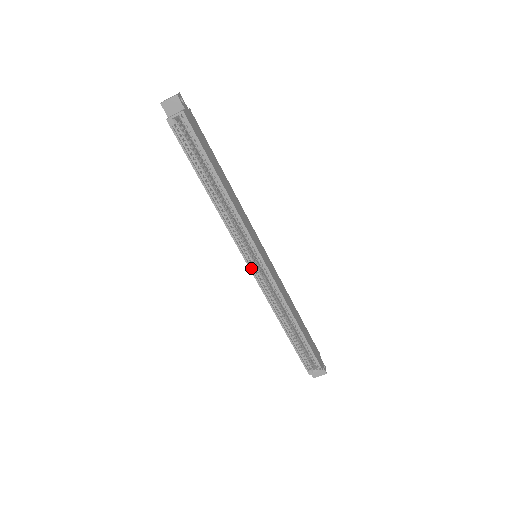
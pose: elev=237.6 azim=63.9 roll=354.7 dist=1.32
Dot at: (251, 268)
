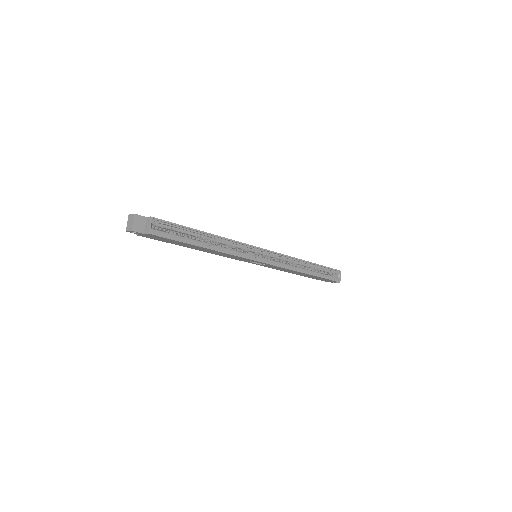
Dot at: (265, 262)
